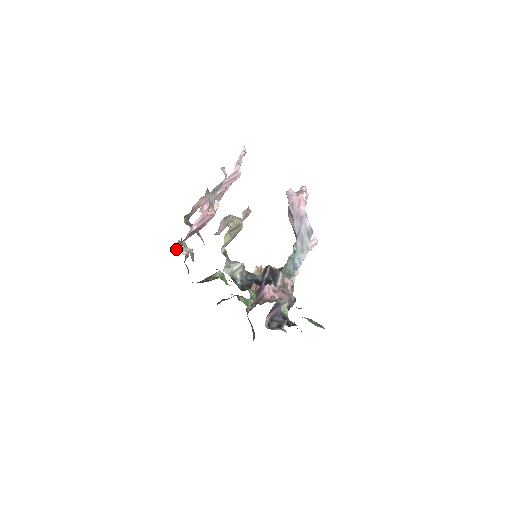
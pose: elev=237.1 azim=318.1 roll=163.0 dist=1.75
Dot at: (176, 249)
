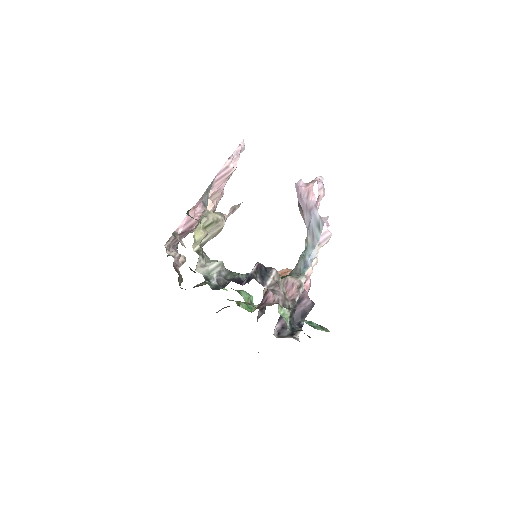
Dot at: occluded
